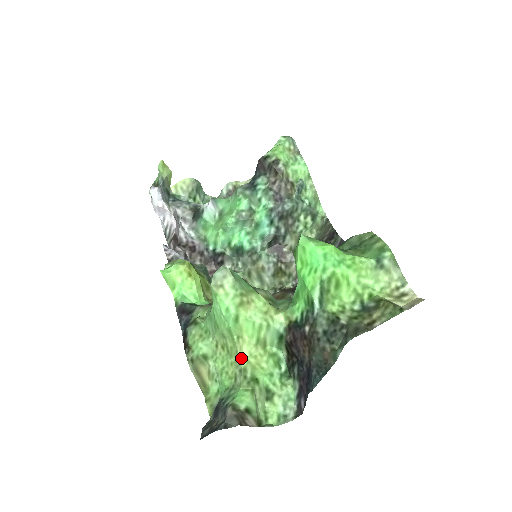
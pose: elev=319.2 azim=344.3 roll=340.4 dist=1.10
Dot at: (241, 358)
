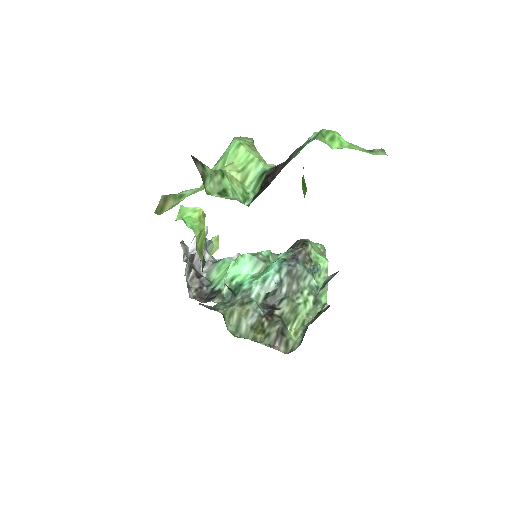
Dot at: occluded
